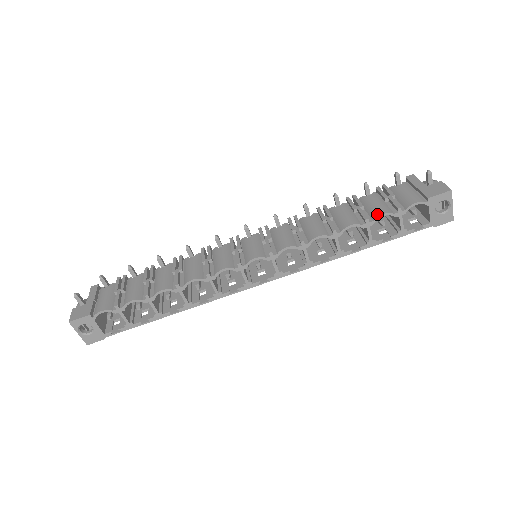
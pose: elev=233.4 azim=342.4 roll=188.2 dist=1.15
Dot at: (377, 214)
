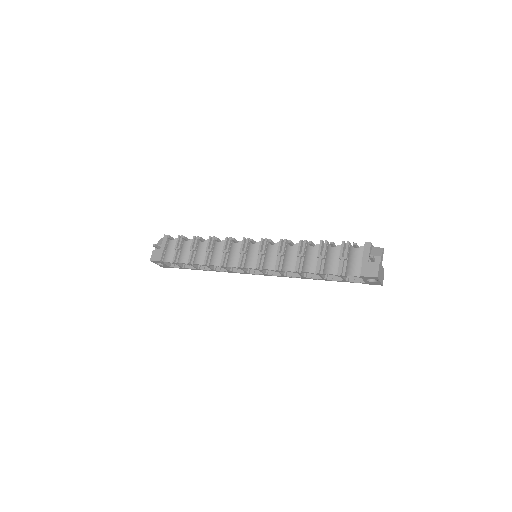
Dot at: (326, 271)
